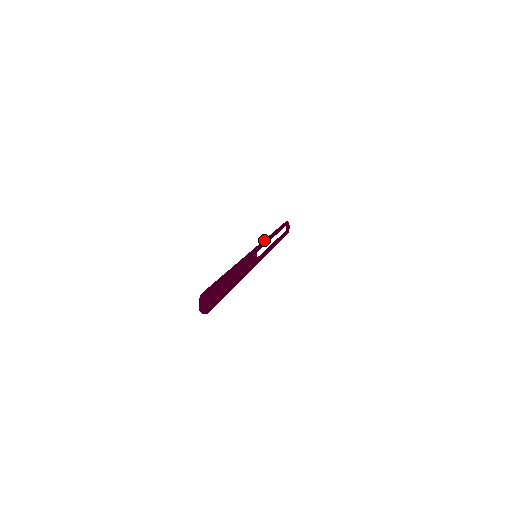
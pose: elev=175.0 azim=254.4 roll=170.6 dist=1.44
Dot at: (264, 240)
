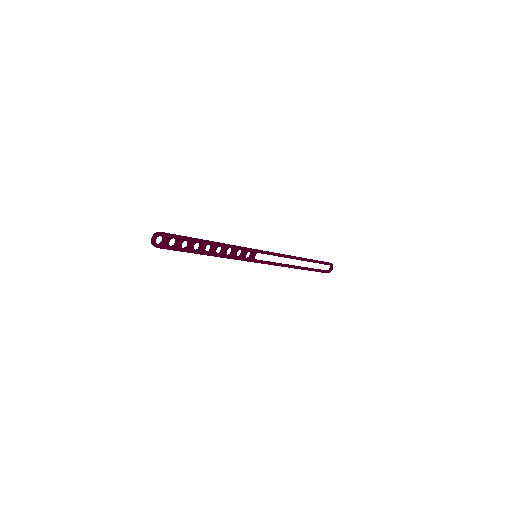
Dot at: (278, 253)
